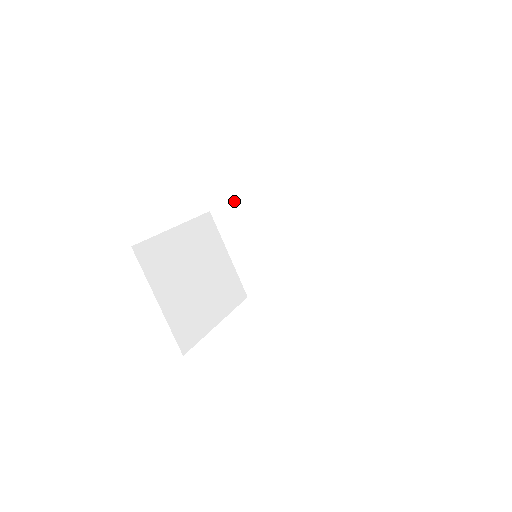
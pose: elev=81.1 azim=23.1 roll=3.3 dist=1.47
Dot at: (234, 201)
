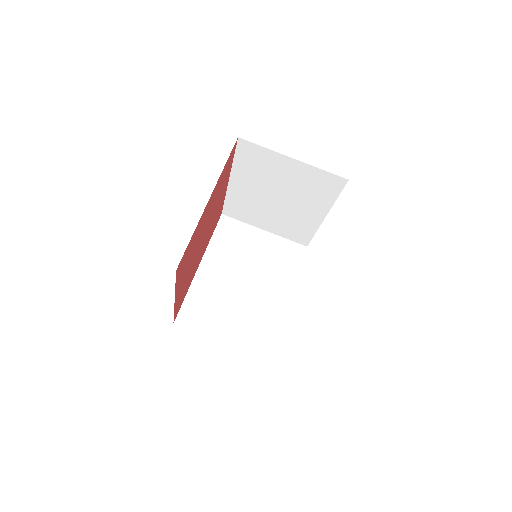
Dot at: (186, 295)
